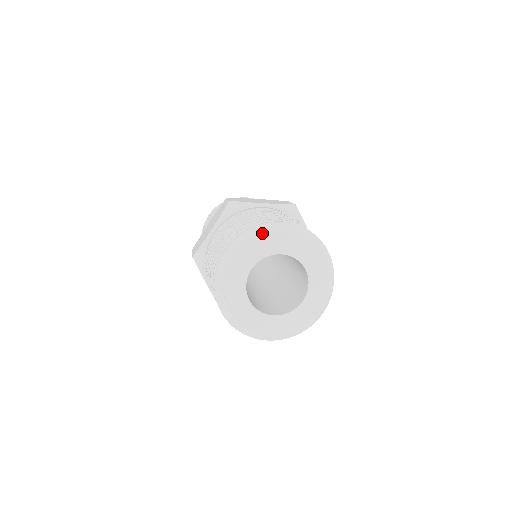
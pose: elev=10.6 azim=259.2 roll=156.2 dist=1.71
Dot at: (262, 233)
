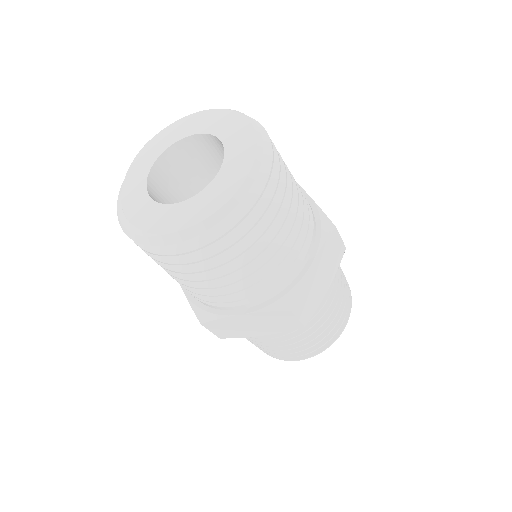
Dot at: (170, 125)
